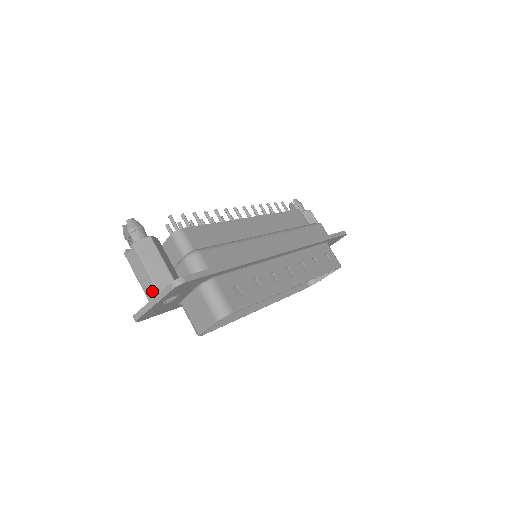
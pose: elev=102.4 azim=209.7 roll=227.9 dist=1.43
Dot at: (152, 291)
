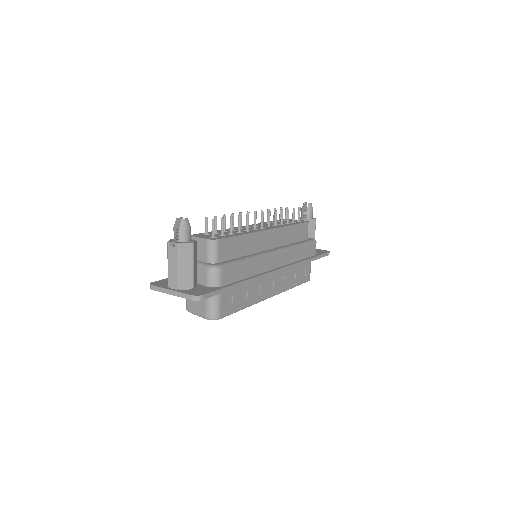
Dot at: (174, 284)
